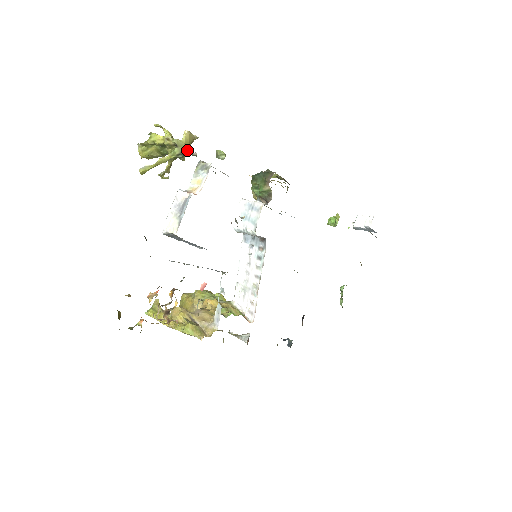
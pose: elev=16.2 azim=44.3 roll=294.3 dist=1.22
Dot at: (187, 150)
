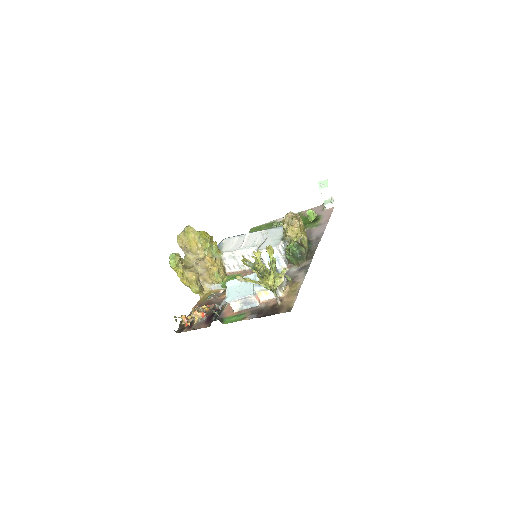
Dot at: (275, 293)
